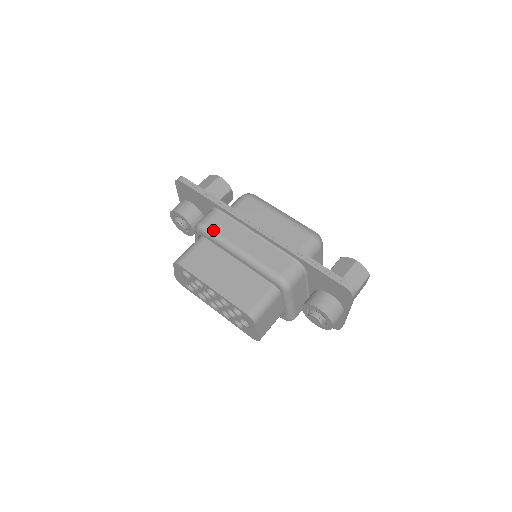
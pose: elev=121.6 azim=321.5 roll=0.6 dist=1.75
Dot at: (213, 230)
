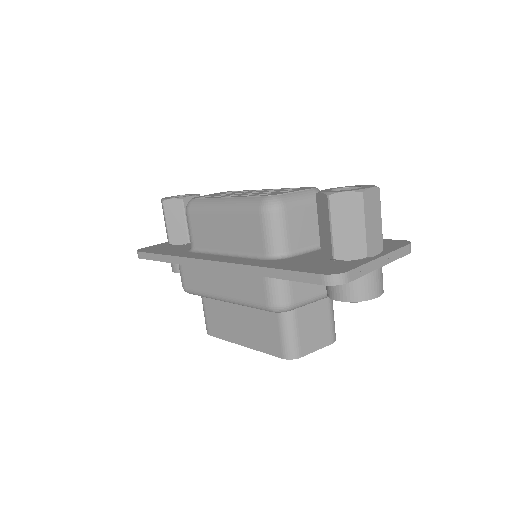
Dot at: (193, 290)
